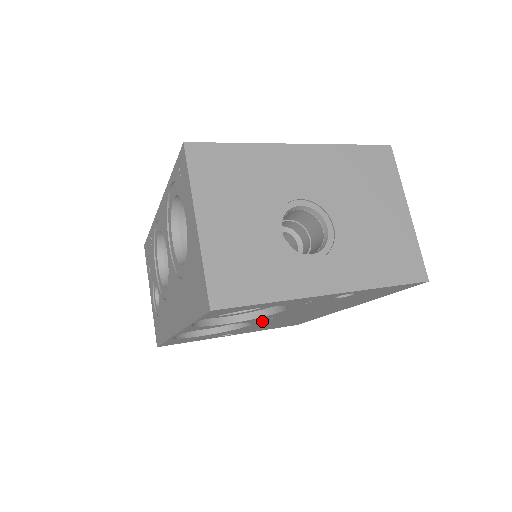
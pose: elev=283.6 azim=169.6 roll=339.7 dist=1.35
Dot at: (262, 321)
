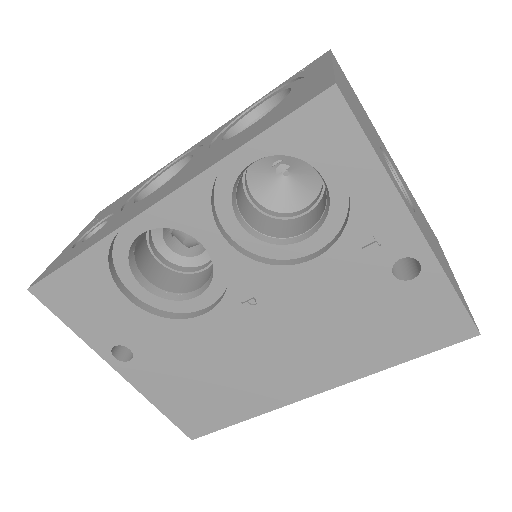
Dot at: (233, 307)
